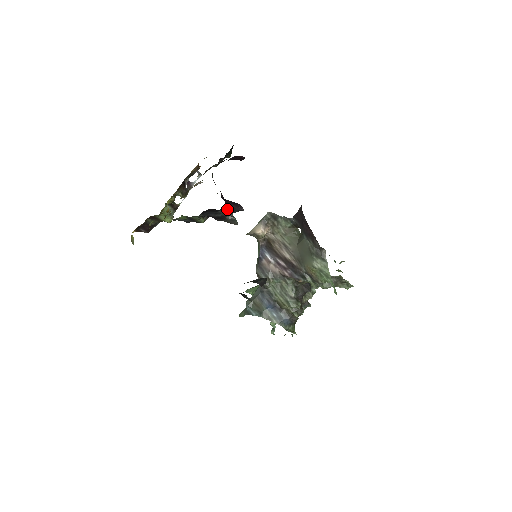
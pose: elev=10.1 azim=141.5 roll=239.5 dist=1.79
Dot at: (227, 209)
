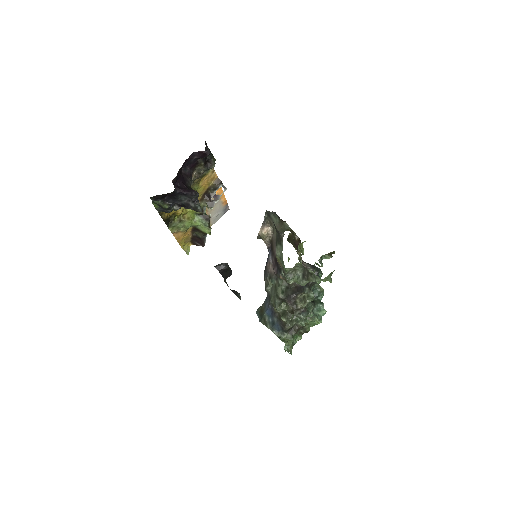
Dot at: (183, 195)
